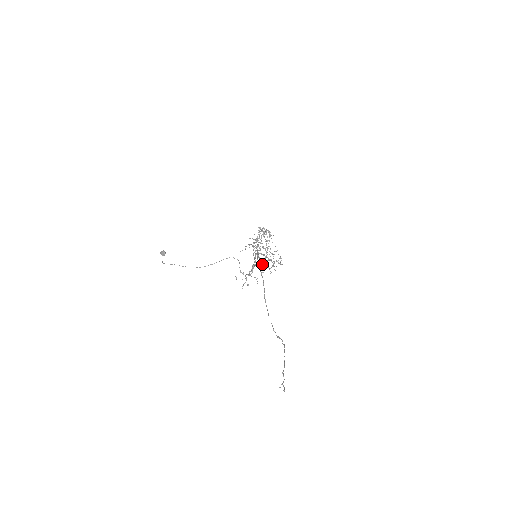
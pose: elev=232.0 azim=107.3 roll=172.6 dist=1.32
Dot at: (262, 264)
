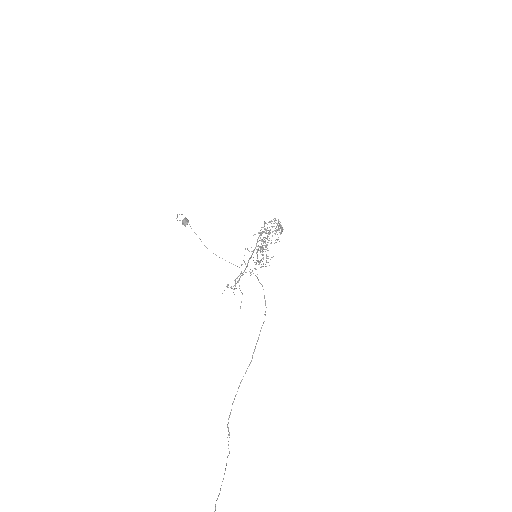
Dot at: occluded
